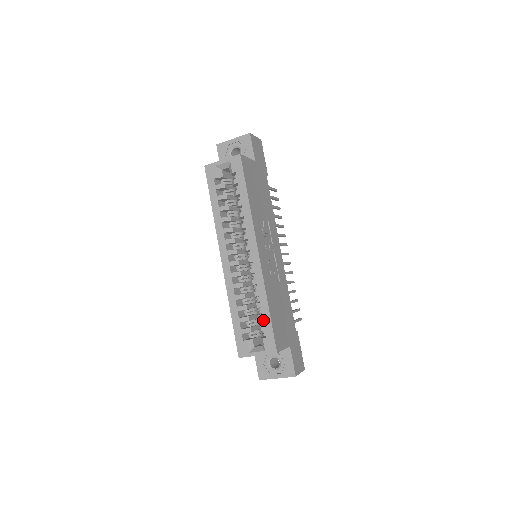
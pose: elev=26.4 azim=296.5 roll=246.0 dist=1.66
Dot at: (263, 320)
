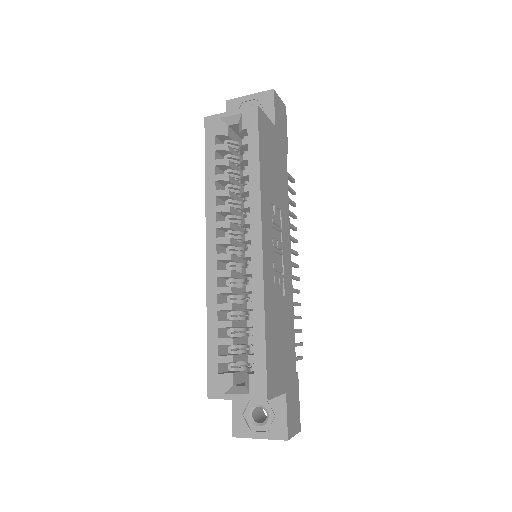
Dot at: (254, 346)
